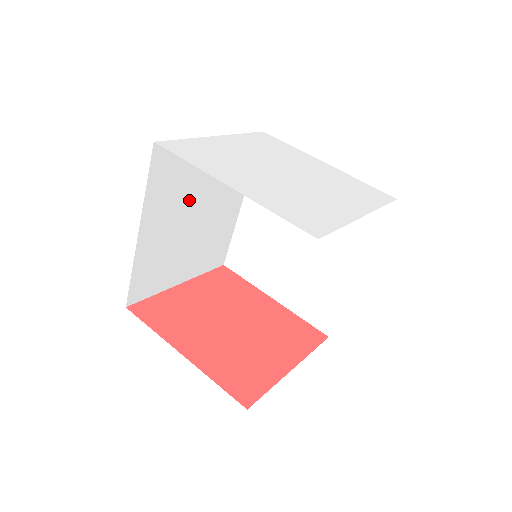
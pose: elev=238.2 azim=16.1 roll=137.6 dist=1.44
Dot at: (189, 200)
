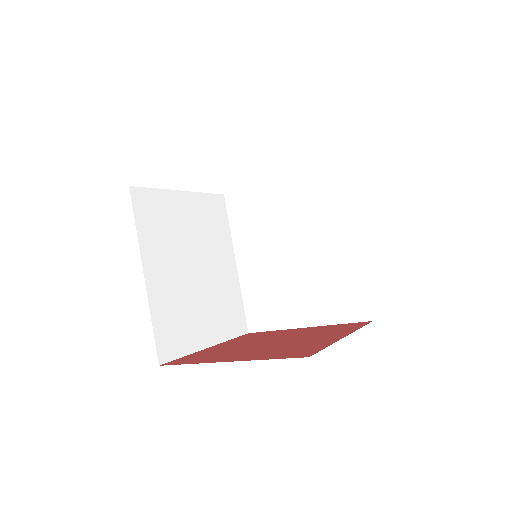
Dot at: (182, 249)
